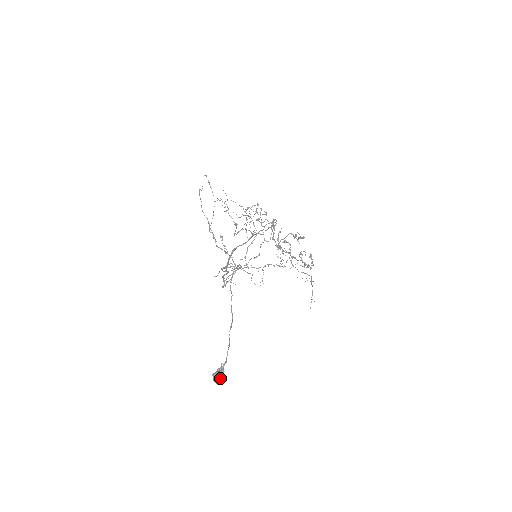
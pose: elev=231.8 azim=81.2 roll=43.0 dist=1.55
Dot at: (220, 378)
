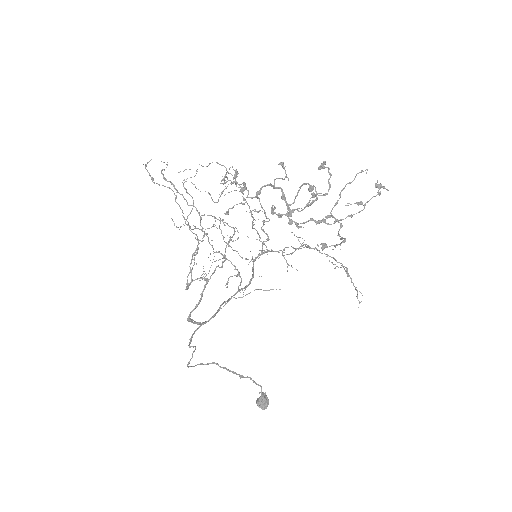
Dot at: (262, 407)
